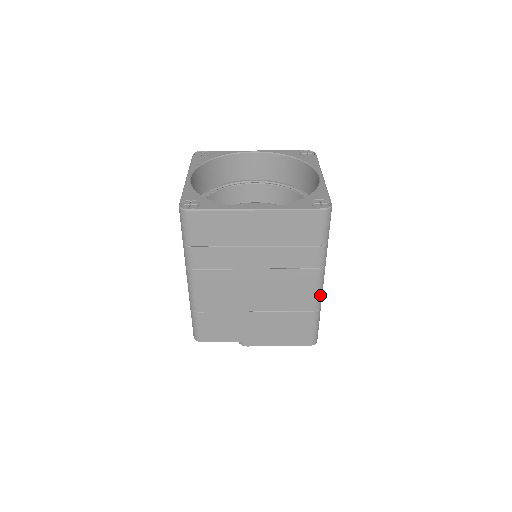
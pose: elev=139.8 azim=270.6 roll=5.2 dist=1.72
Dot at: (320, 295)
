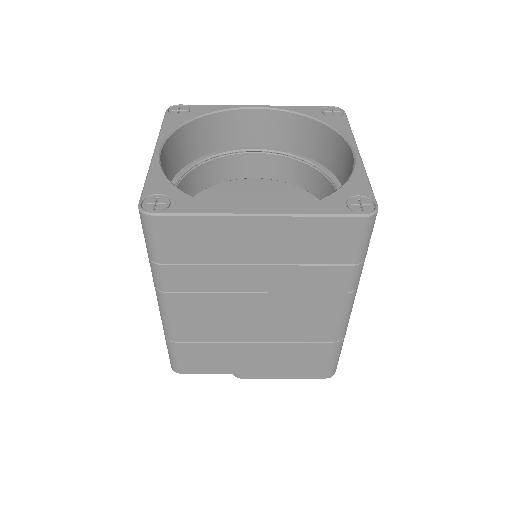
Dot at: (346, 323)
